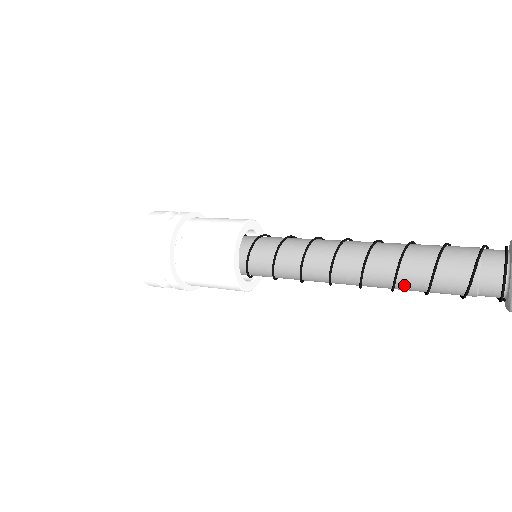
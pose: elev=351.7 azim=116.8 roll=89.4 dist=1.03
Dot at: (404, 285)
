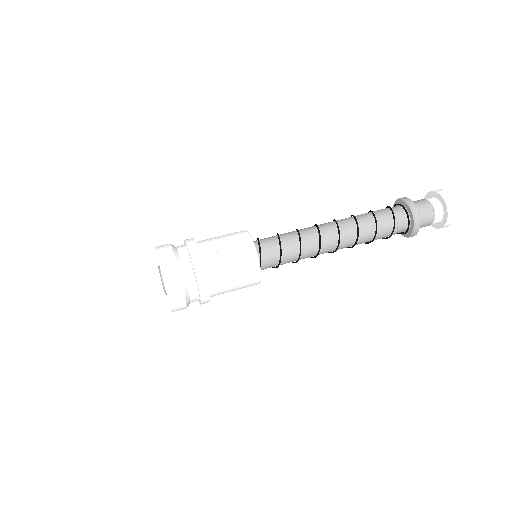
Dot at: (362, 238)
